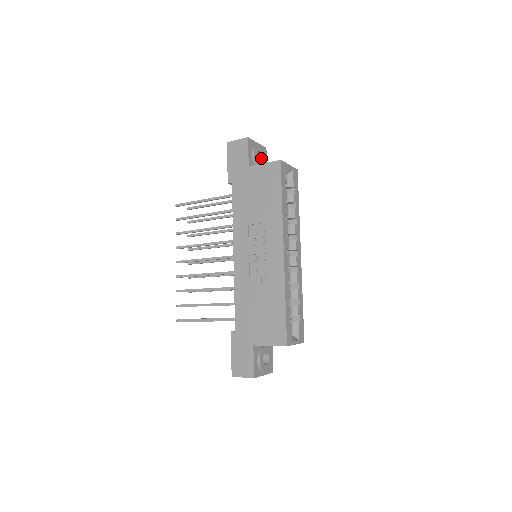
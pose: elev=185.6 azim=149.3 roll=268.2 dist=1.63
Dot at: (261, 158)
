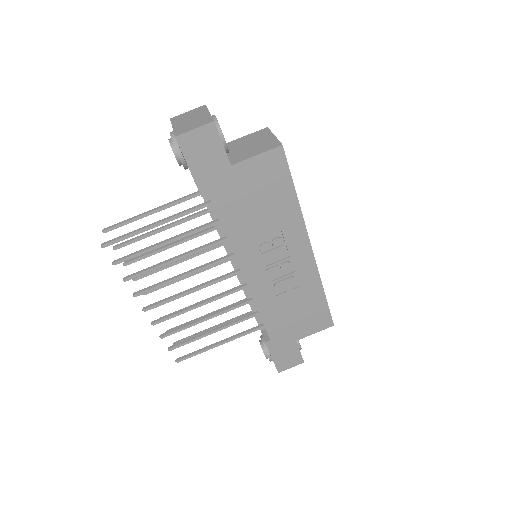
Dot at: occluded
